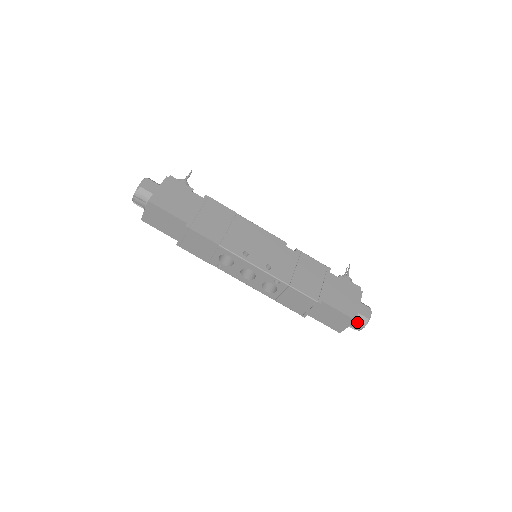
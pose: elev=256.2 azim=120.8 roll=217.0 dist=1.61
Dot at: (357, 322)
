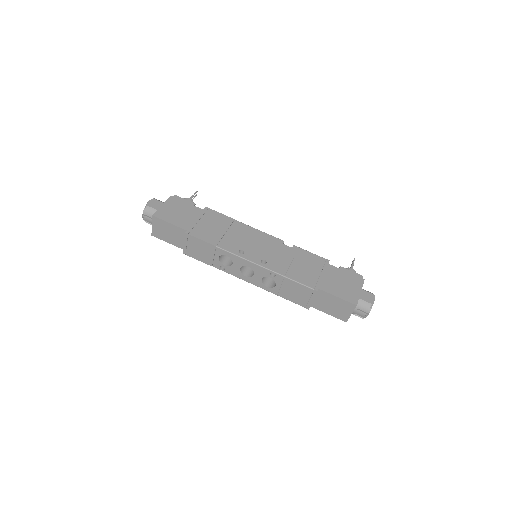
Dot at: (360, 308)
